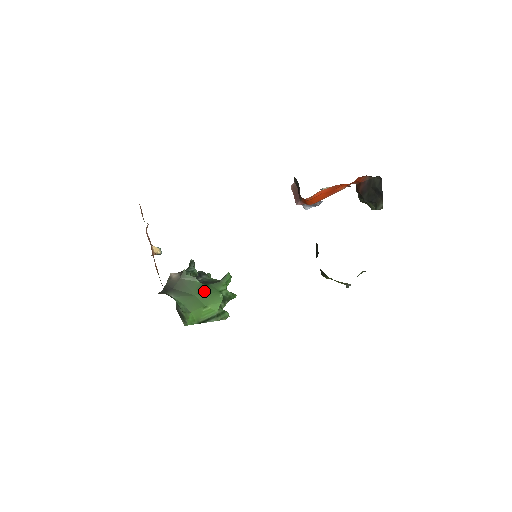
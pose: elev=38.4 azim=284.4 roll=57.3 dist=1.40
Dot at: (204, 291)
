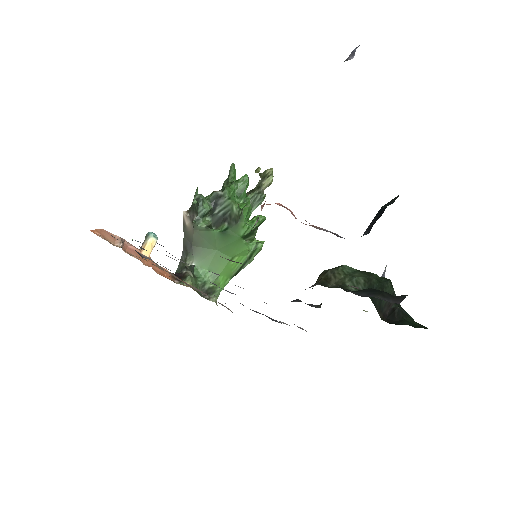
Dot at: (224, 242)
